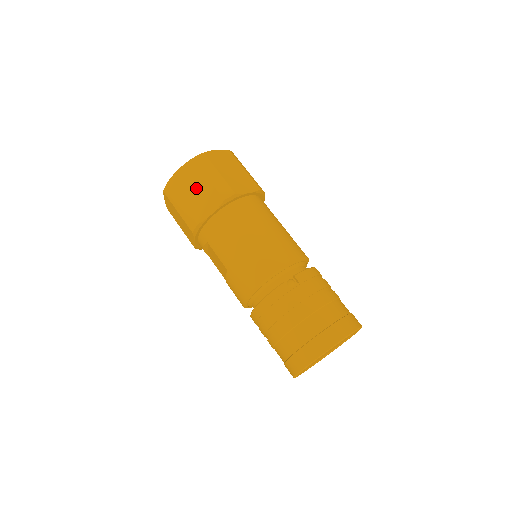
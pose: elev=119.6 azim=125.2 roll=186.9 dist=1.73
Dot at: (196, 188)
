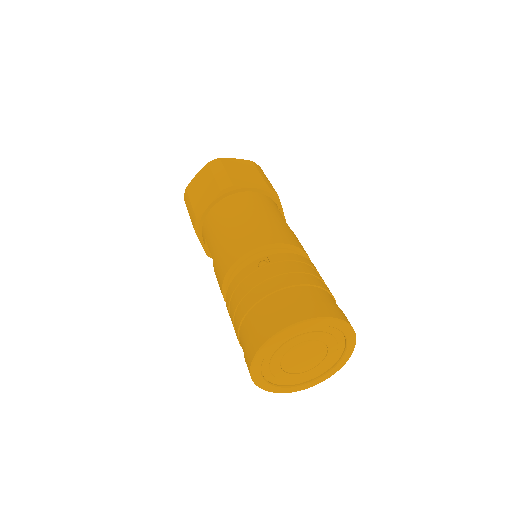
Dot at: (203, 187)
